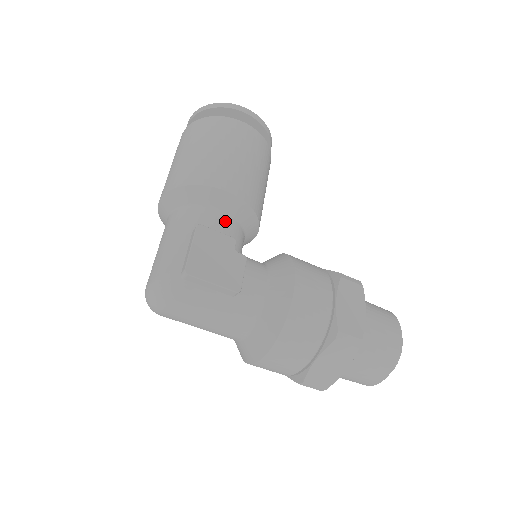
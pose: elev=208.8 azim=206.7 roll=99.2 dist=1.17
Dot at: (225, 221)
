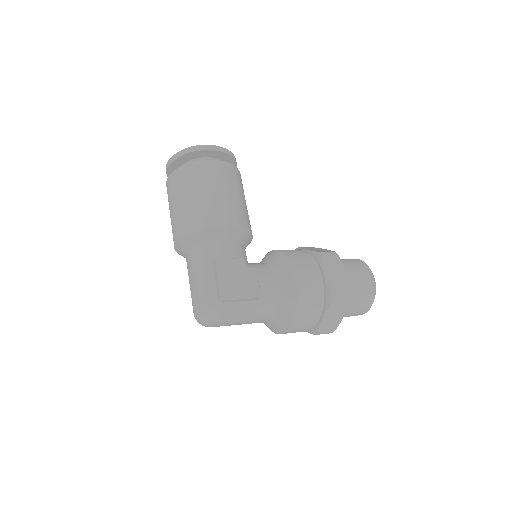
Dot at: (231, 247)
